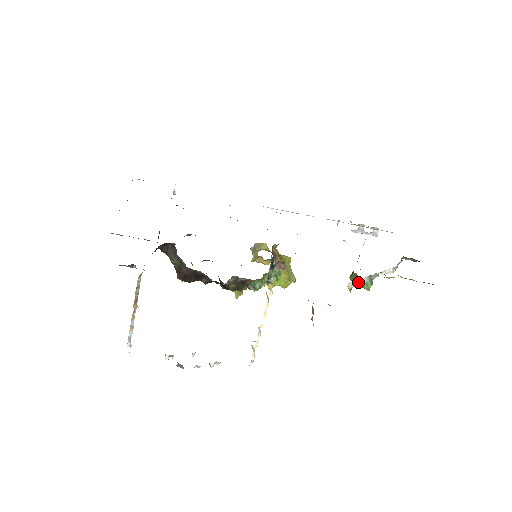
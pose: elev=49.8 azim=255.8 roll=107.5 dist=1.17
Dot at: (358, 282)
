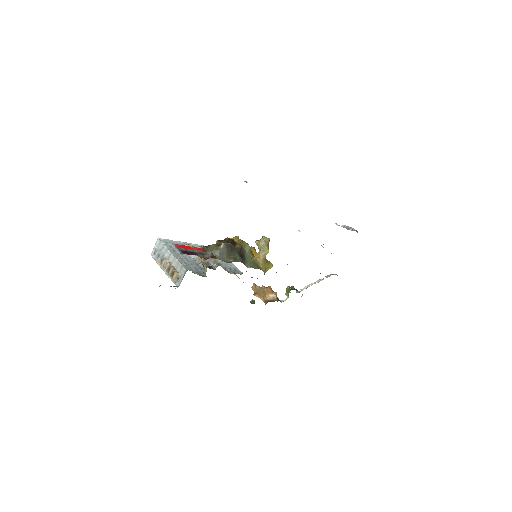
Dot at: (283, 301)
